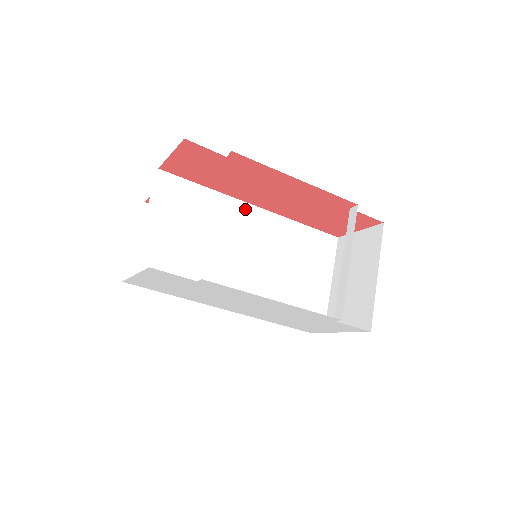
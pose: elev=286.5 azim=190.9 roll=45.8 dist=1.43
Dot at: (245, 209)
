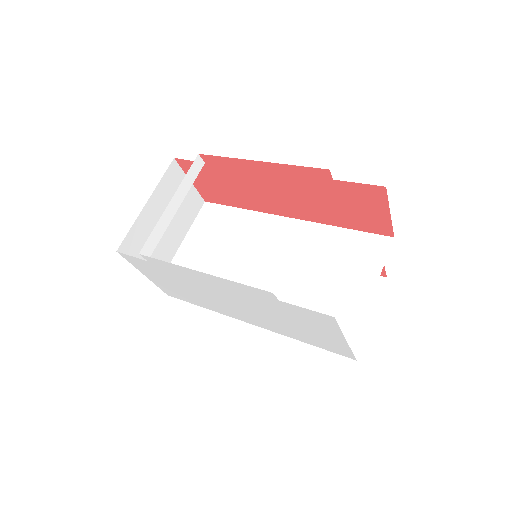
Dot at: (275, 222)
